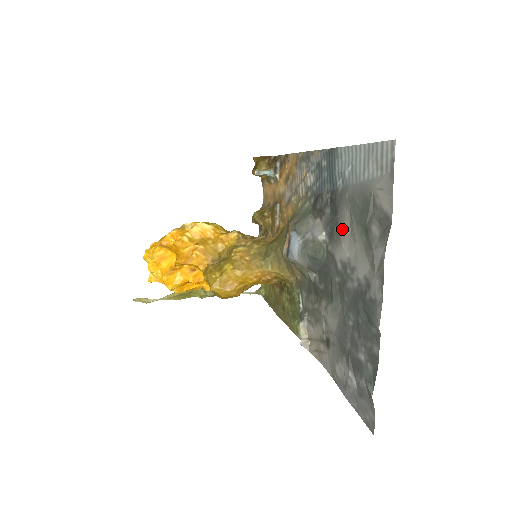
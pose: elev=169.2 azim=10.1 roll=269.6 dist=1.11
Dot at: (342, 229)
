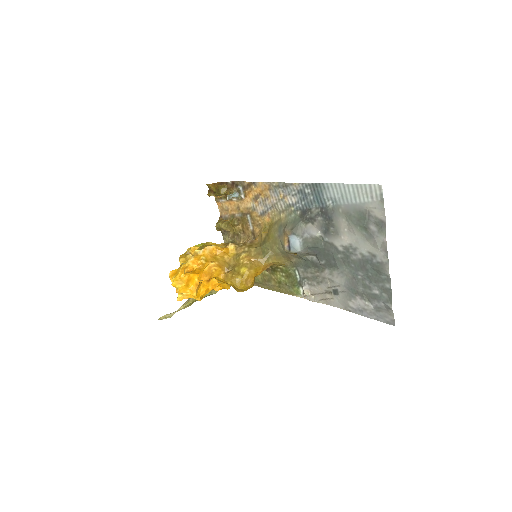
Dot at: (340, 229)
